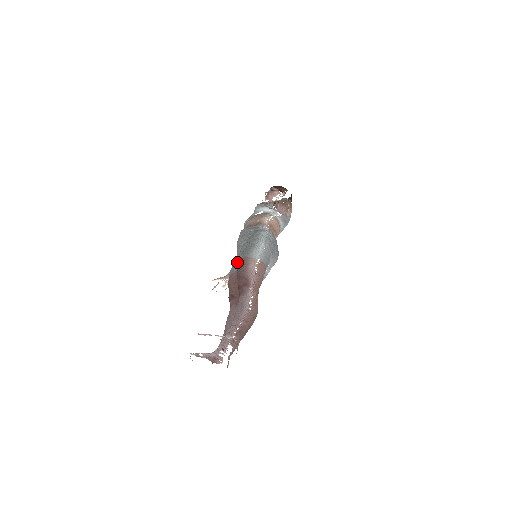
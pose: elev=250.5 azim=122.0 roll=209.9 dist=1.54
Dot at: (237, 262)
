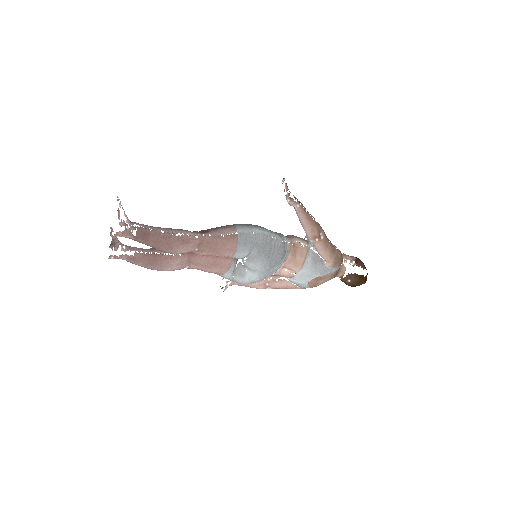
Dot at: occluded
